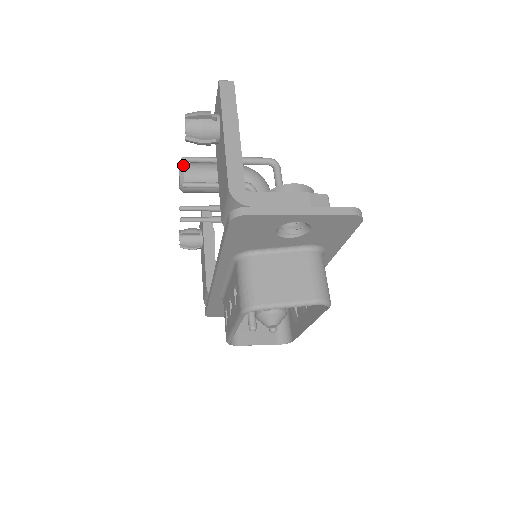
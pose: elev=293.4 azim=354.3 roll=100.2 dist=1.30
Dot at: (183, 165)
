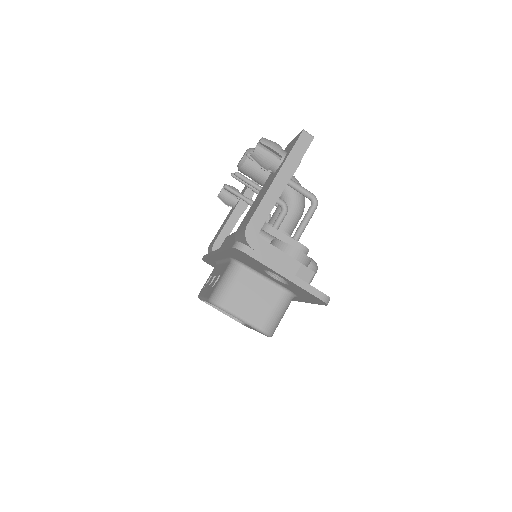
Dot at: (250, 152)
